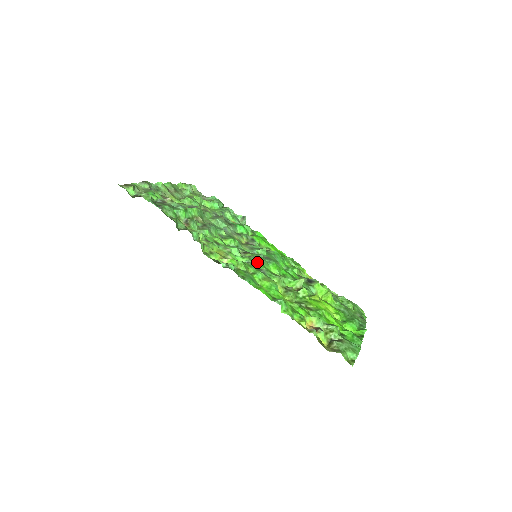
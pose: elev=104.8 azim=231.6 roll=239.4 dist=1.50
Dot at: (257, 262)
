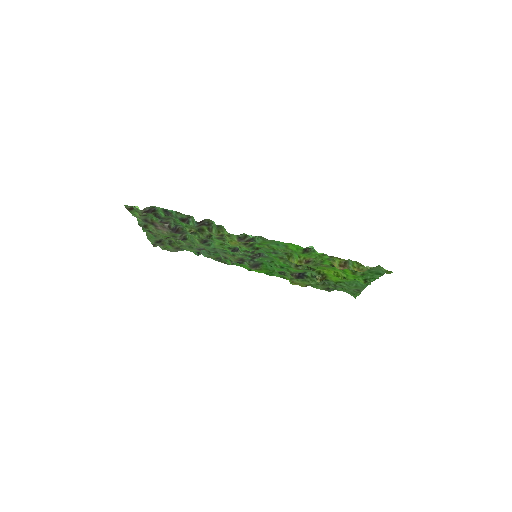
Dot at: occluded
